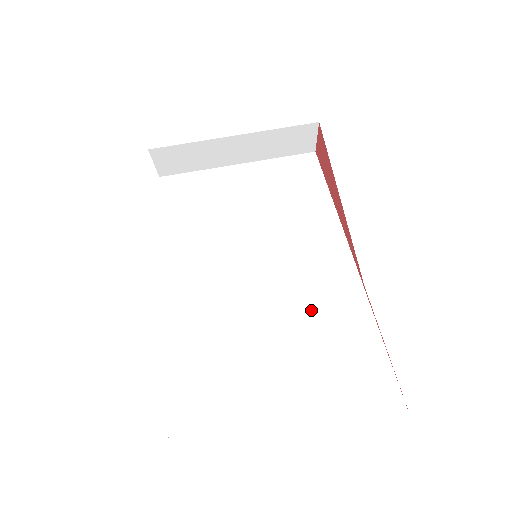
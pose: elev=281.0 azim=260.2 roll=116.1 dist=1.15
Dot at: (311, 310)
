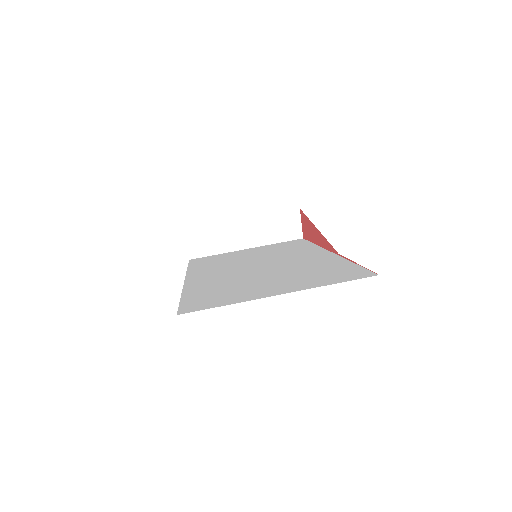
Dot at: (298, 265)
